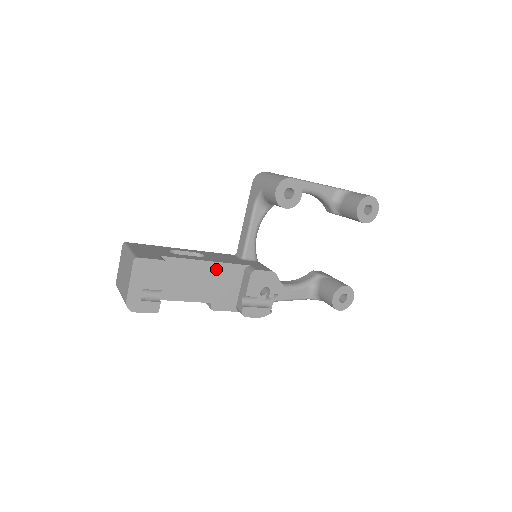
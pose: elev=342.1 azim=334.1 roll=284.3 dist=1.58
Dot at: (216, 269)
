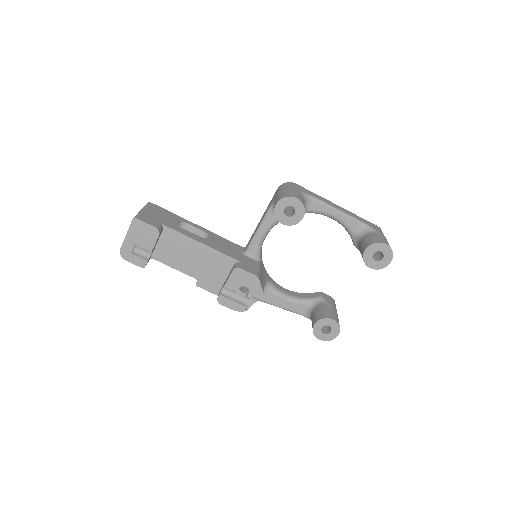
Dot at: (208, 253)
